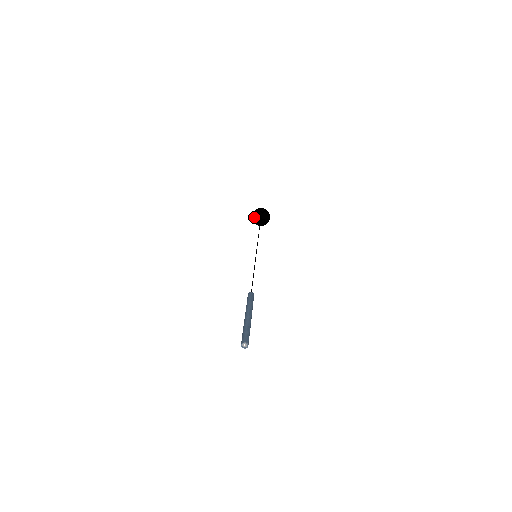
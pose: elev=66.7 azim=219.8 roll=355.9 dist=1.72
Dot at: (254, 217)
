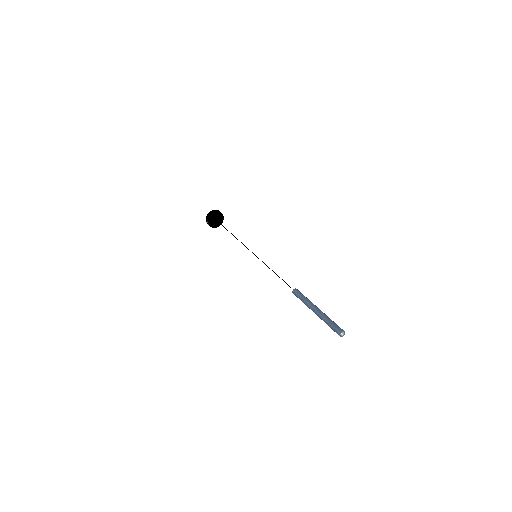
Dot at: (209, 218)
